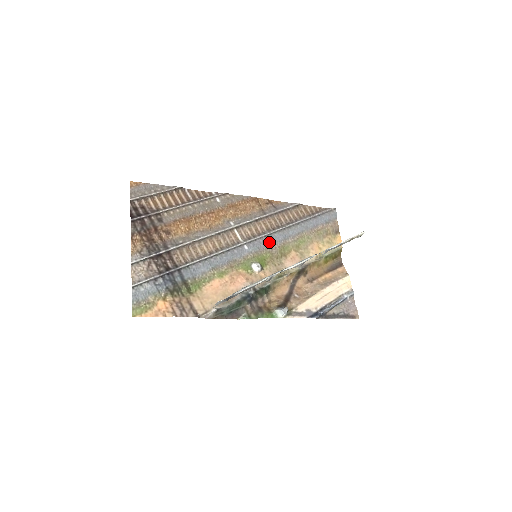
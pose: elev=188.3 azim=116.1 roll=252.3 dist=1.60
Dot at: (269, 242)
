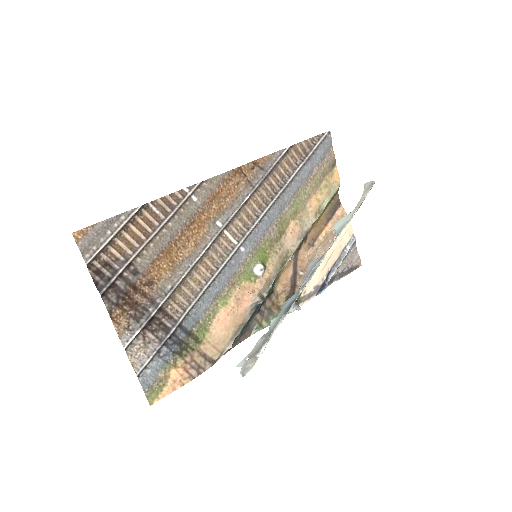
Dot at: (265, 226)
